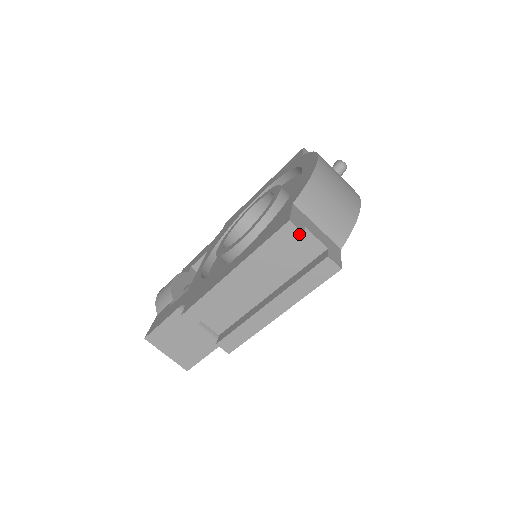
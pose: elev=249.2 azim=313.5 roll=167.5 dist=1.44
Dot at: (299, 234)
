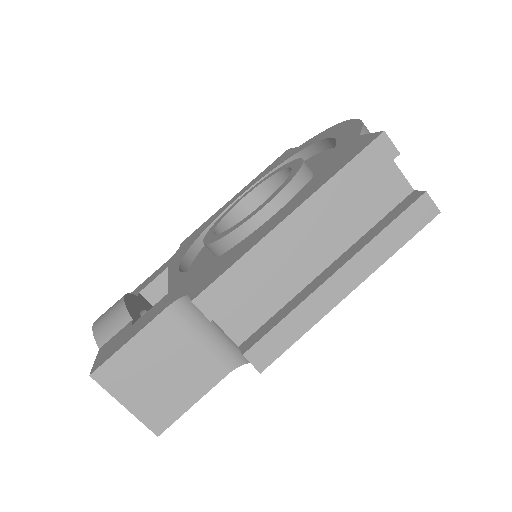
Dot at: (394, 154)
